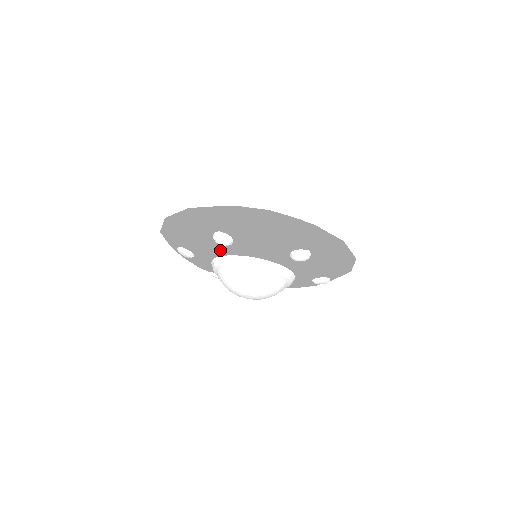
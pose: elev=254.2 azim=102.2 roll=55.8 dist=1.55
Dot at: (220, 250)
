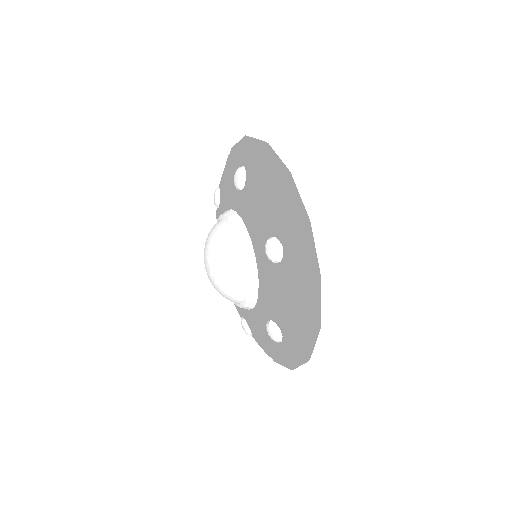
Dot at: (232, 197)
